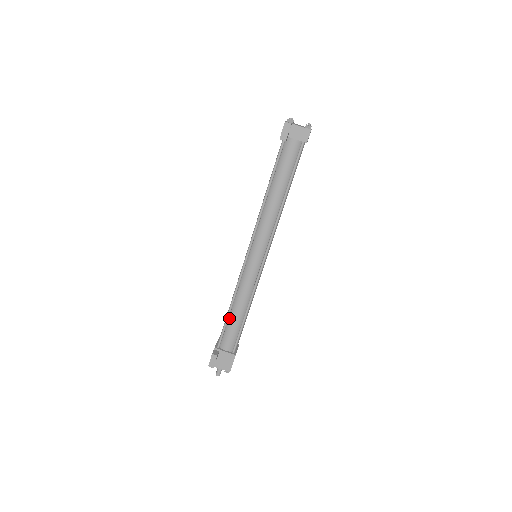
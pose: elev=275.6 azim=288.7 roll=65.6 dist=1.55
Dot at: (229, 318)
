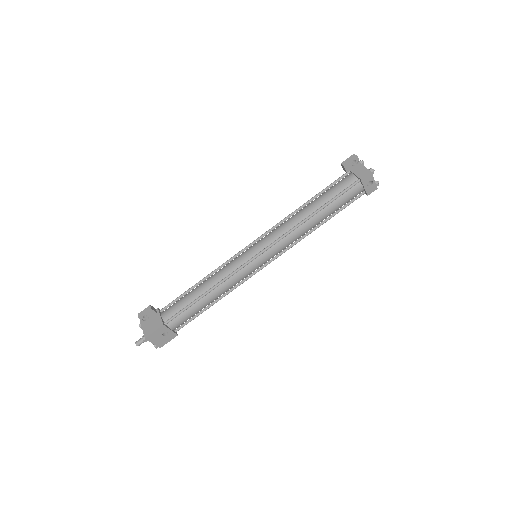
Dot at: (191, 291)
